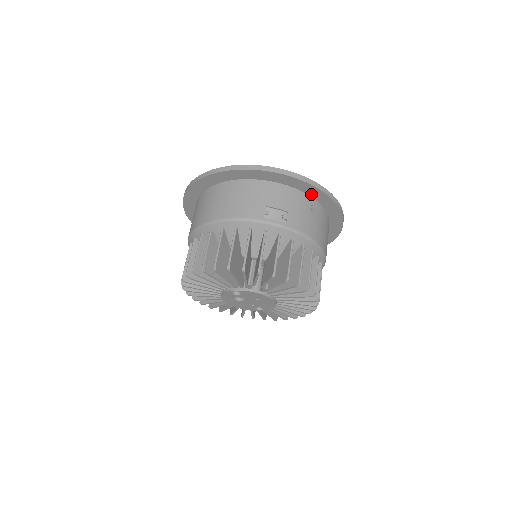
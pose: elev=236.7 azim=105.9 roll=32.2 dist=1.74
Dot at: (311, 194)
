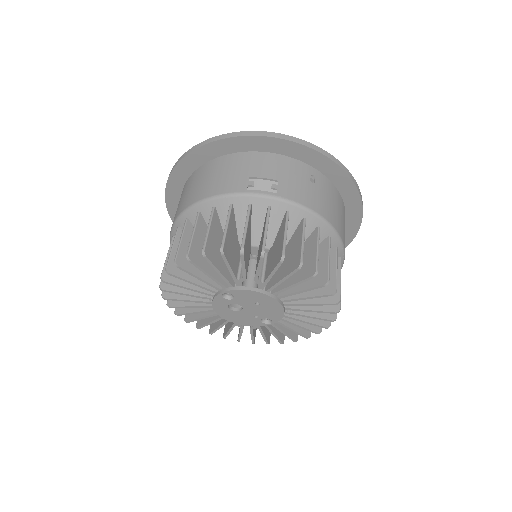
Dot at: (309, 161)
